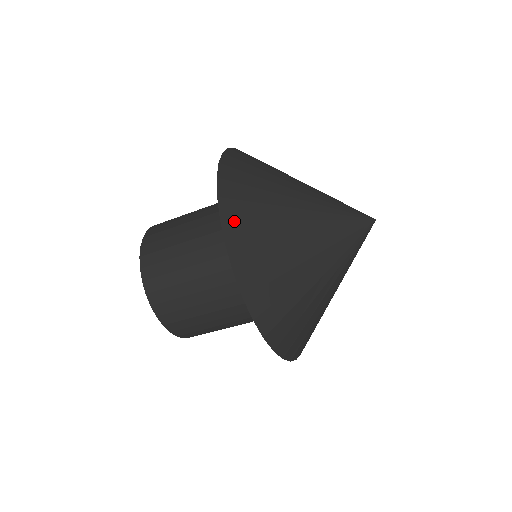
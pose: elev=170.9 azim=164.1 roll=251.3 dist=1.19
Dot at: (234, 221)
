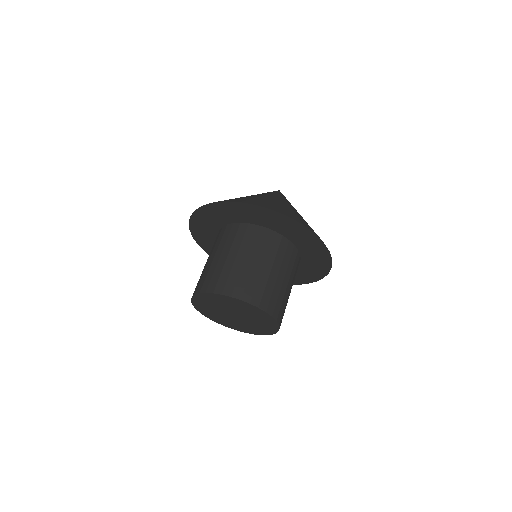
Dot at: (219, 201)
